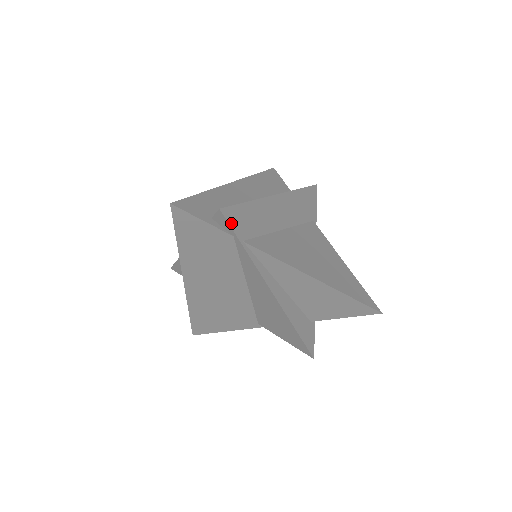
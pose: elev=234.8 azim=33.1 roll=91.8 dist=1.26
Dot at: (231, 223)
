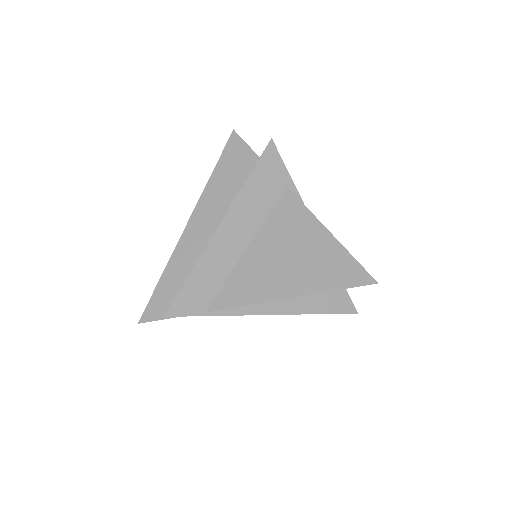
Dot at: (183, 313)
